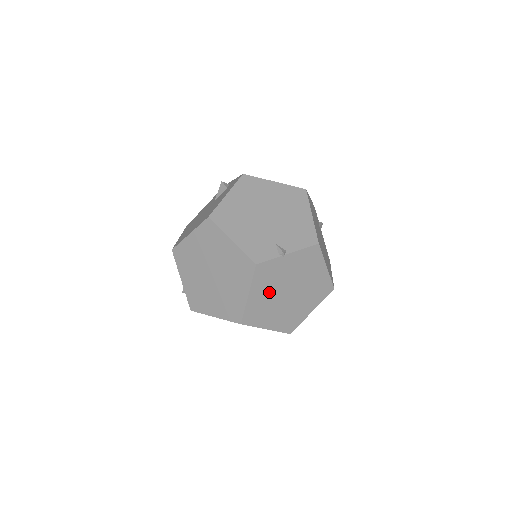
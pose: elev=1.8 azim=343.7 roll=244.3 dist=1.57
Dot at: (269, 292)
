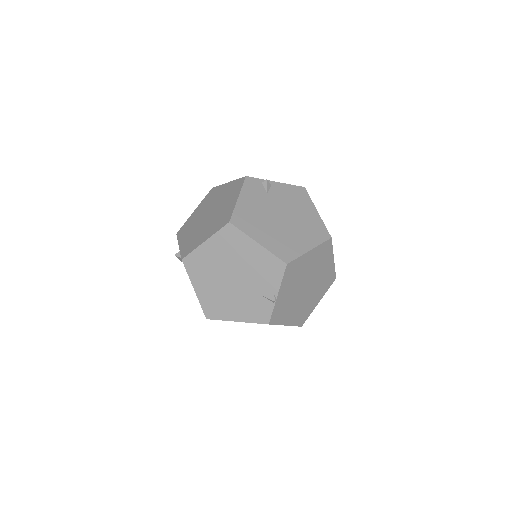
Dot at: (295, 307)
